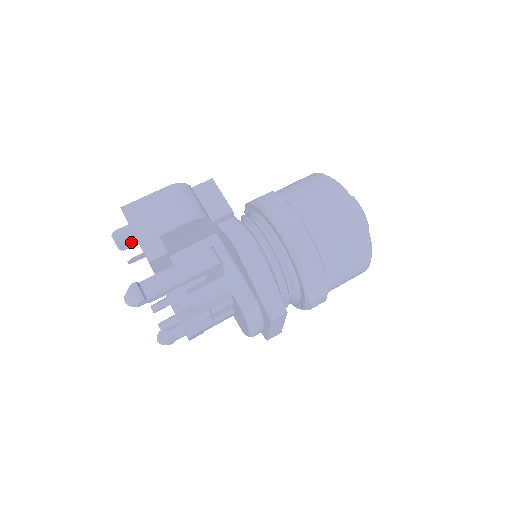
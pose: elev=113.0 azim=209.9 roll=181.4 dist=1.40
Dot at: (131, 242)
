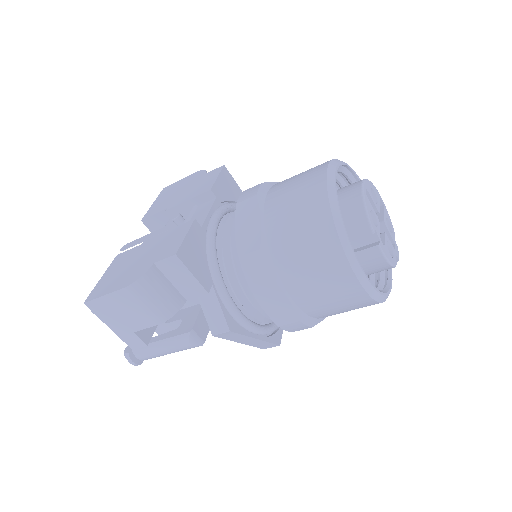
Dot at: occluded
